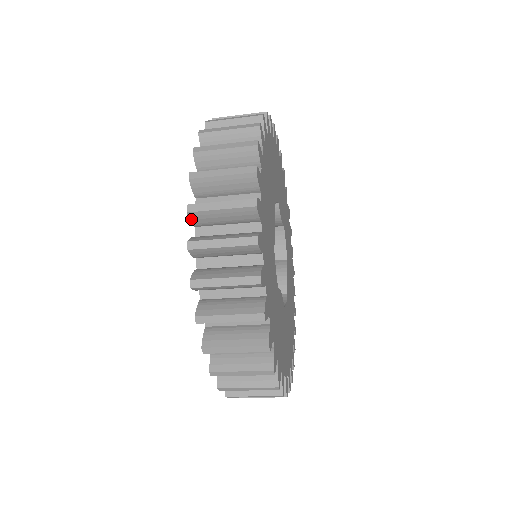
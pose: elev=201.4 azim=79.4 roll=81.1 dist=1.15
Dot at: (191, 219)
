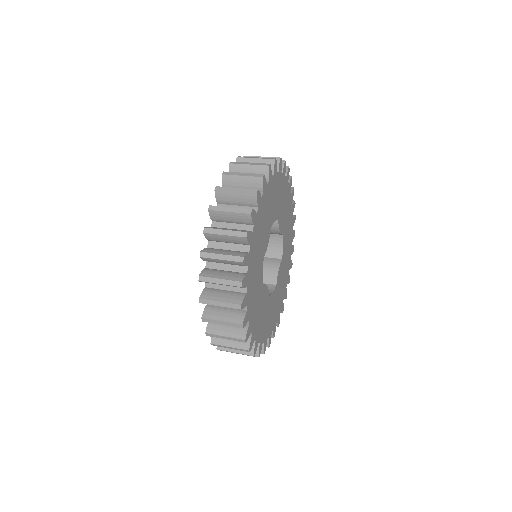
Dot at: (206, 237)
